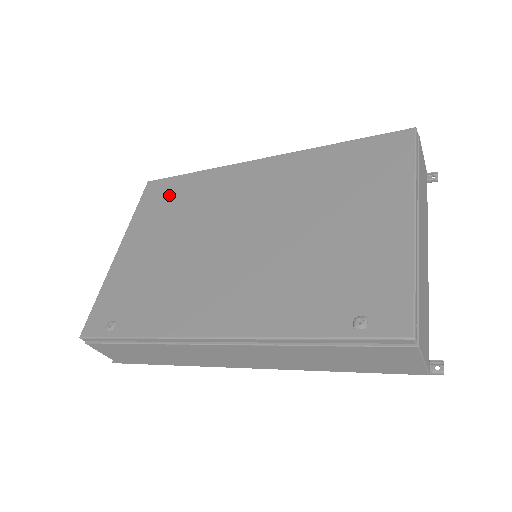
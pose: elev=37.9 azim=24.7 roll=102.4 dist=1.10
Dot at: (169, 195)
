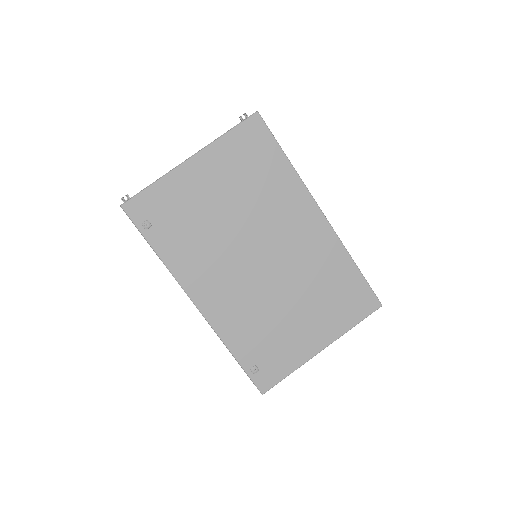
Dot at: (258, 155)
